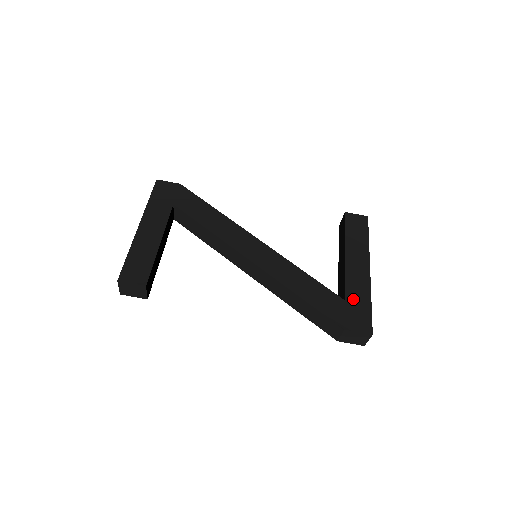
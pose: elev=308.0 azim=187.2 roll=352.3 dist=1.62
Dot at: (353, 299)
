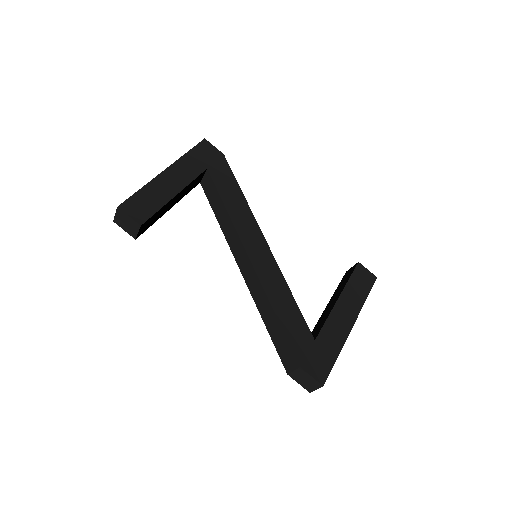
Dot at: (323, 344)
